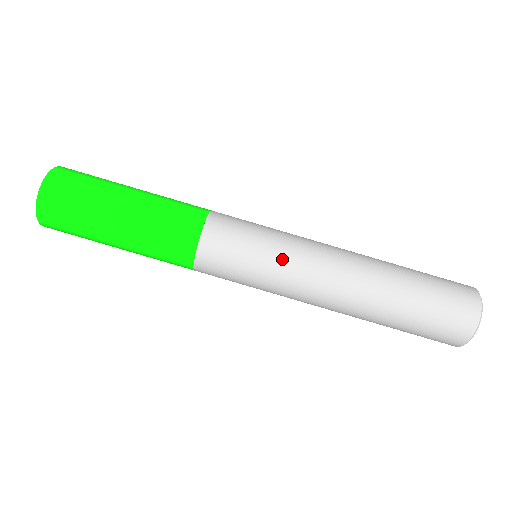
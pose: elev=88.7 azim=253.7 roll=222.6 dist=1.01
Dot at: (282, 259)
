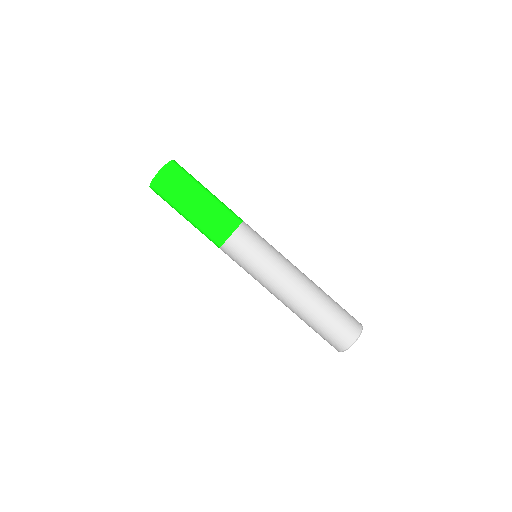
Dot at: (276, 257)
